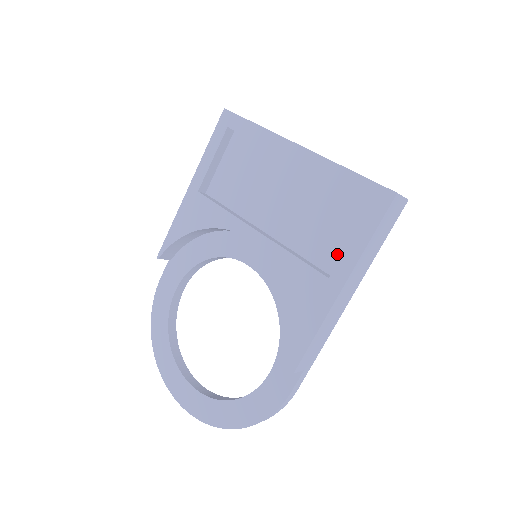
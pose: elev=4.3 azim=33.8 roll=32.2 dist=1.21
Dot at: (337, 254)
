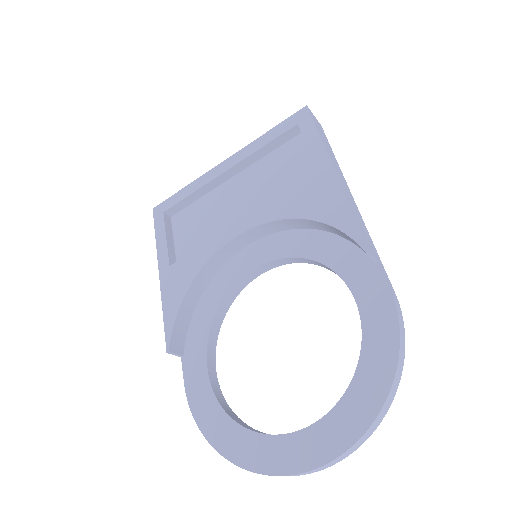
Dot at: (310, 174)
